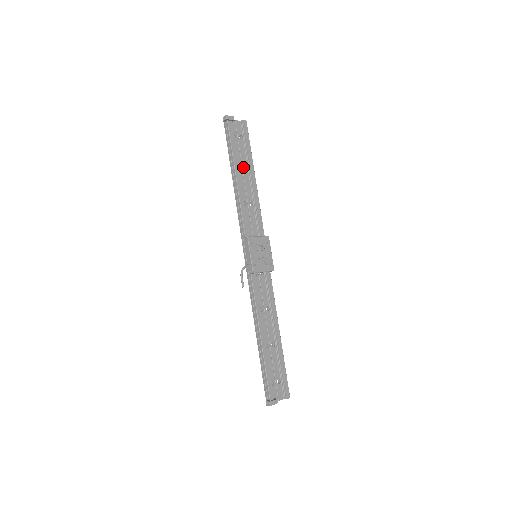
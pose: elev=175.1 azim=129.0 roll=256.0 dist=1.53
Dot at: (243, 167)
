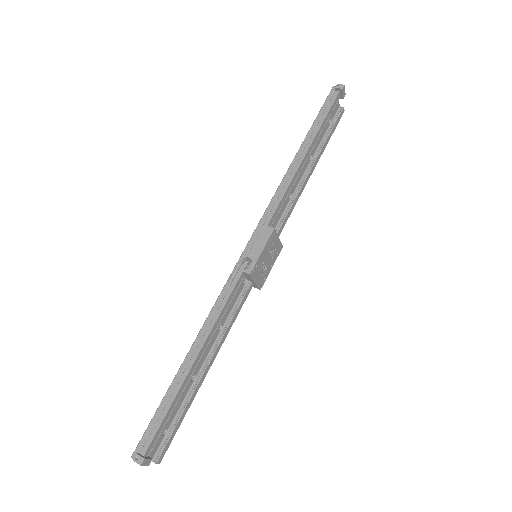
Dot at: (312, 151)
